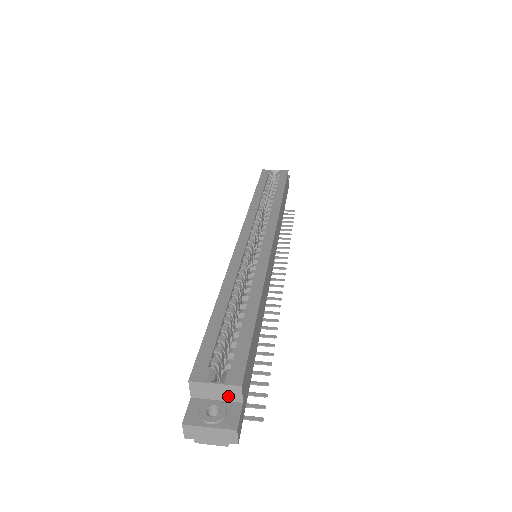
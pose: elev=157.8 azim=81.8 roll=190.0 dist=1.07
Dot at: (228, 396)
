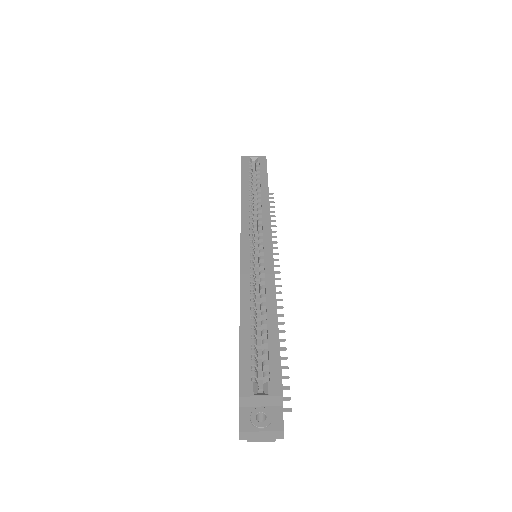
Dot at: (271, 403)
